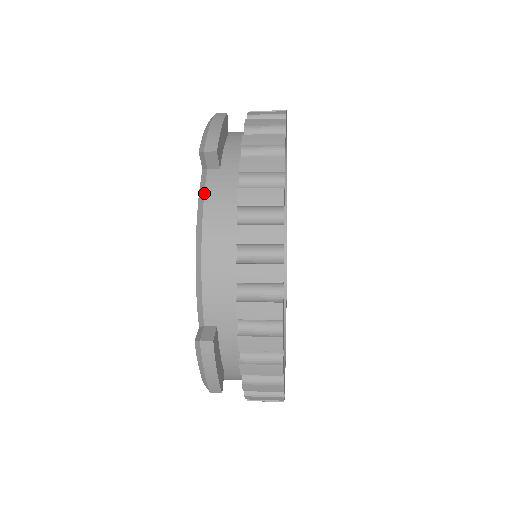
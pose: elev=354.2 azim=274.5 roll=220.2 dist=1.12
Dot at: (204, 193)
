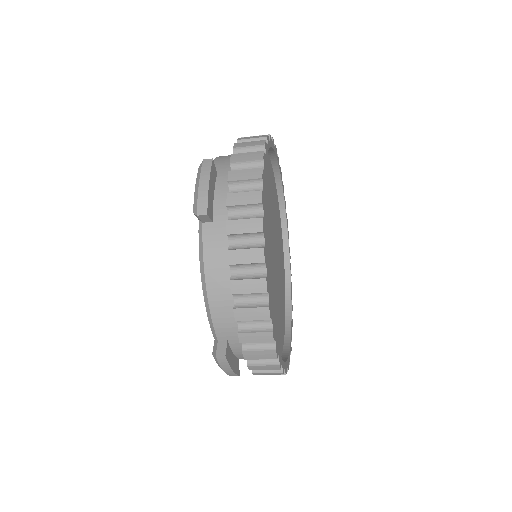
Dot at: (202, 246)
